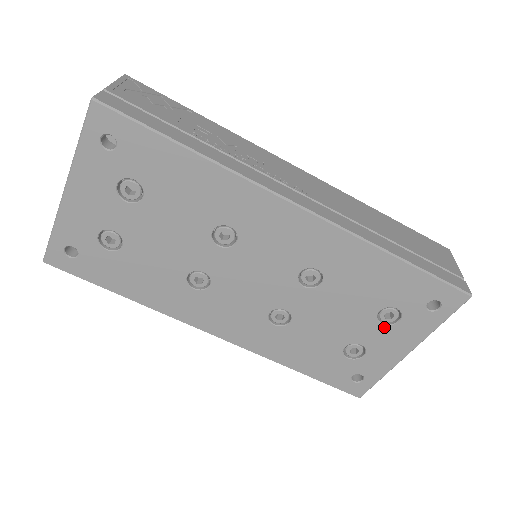
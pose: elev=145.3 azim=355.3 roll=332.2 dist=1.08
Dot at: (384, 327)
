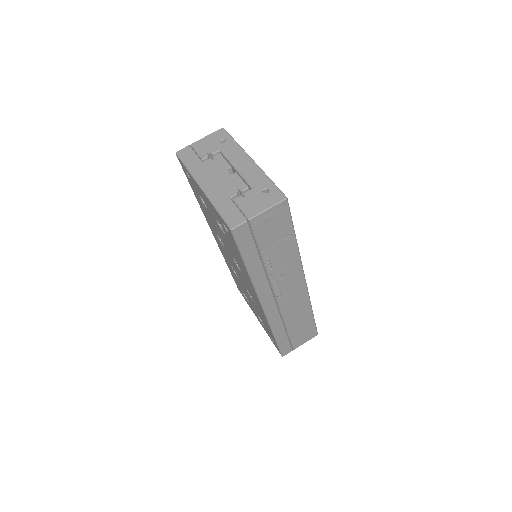
Dot at: (258, 316)
